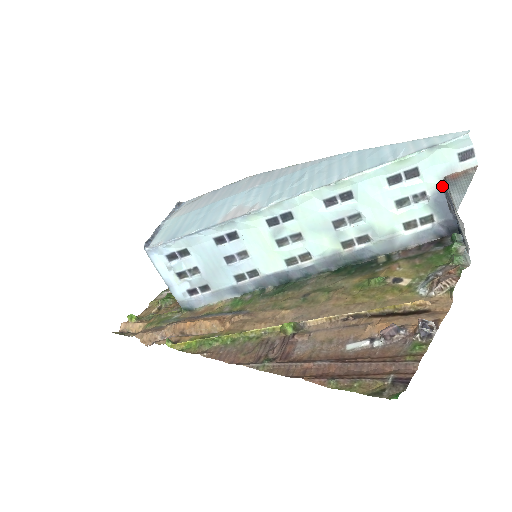
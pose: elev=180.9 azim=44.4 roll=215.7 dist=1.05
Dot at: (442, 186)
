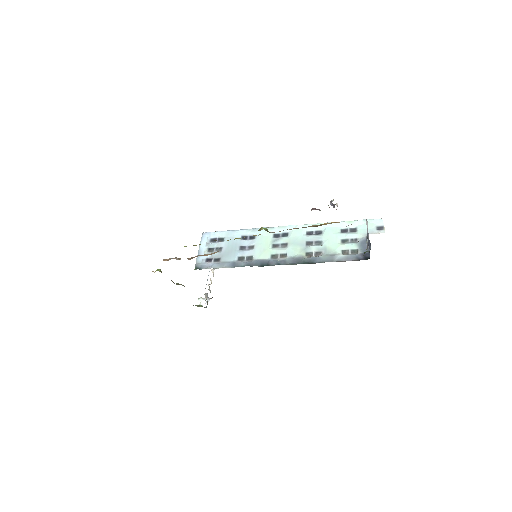
Dot at: (366, 237)
